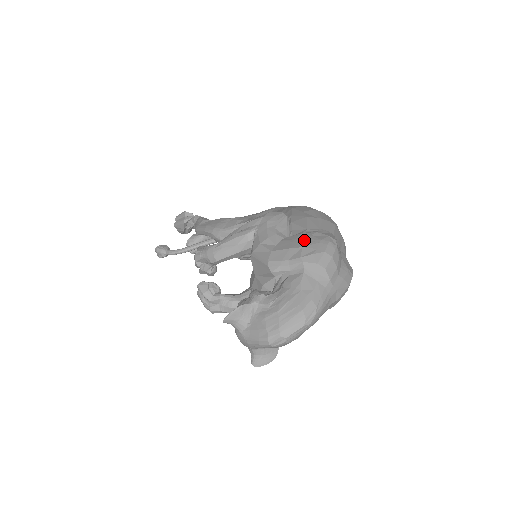
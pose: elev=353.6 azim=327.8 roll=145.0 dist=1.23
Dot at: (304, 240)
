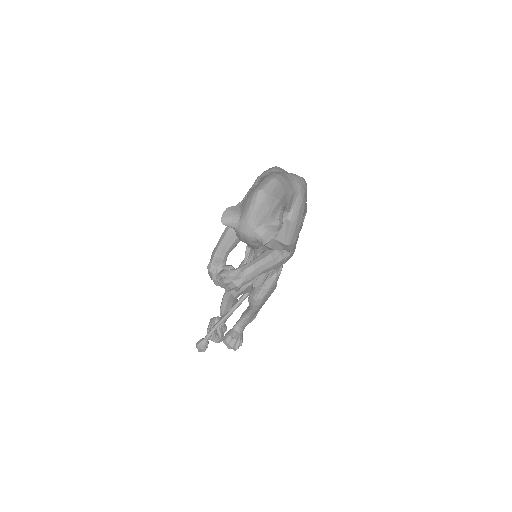
Dot at: occluded
